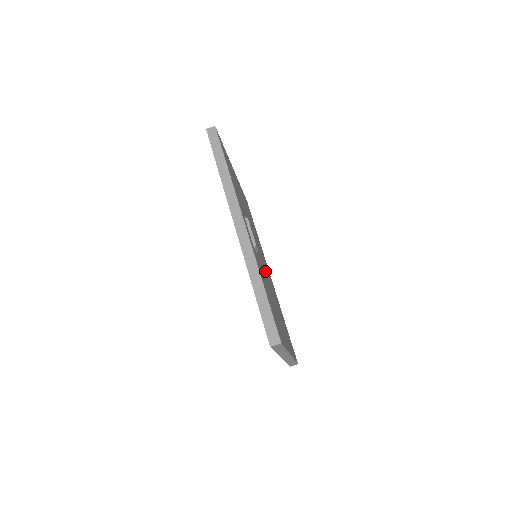
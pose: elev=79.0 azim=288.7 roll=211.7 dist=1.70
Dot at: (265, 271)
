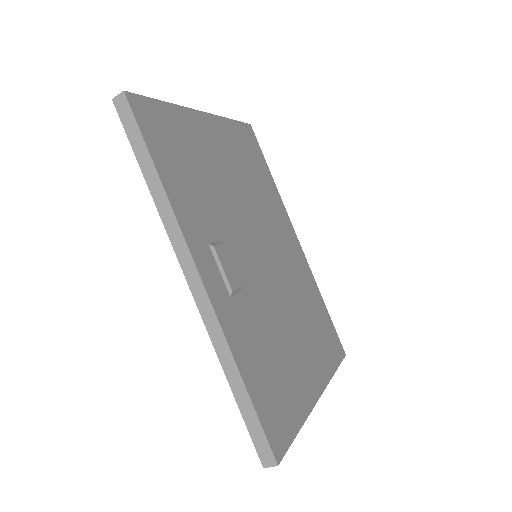
Dot at: (272, 276)
